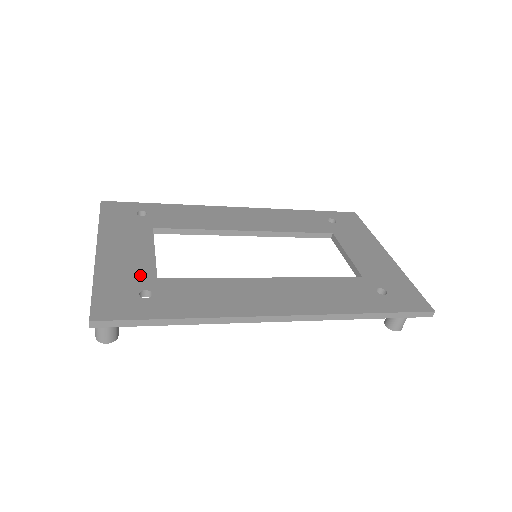
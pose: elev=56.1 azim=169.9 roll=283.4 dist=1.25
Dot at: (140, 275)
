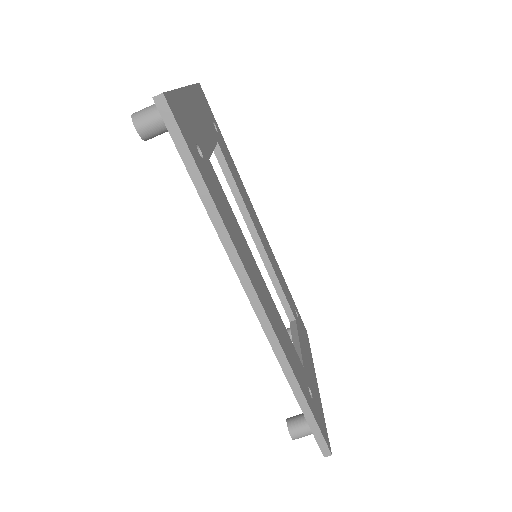
Dot at: (202, 140)
